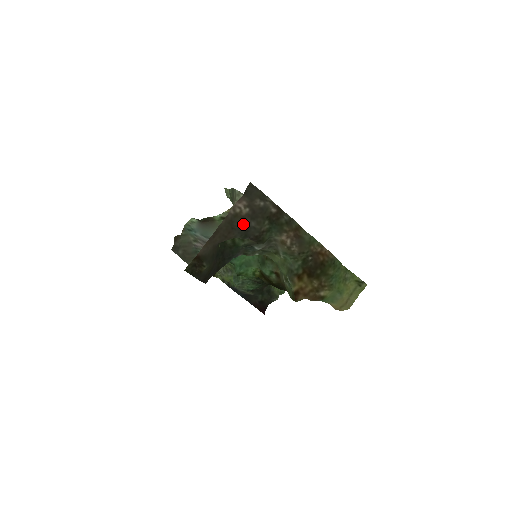
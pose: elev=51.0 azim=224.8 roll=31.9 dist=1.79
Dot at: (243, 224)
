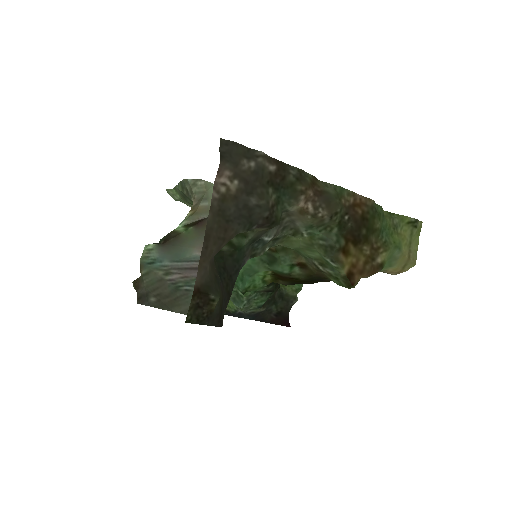
Dot at: (239, 208)
